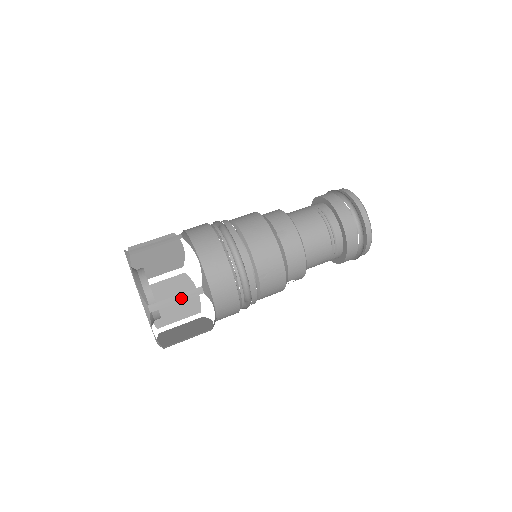
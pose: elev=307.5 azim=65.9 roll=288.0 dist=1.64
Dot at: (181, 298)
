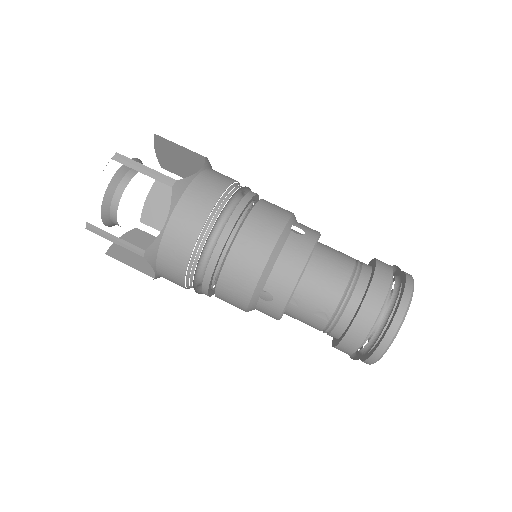
Dot at: (149, 172)
